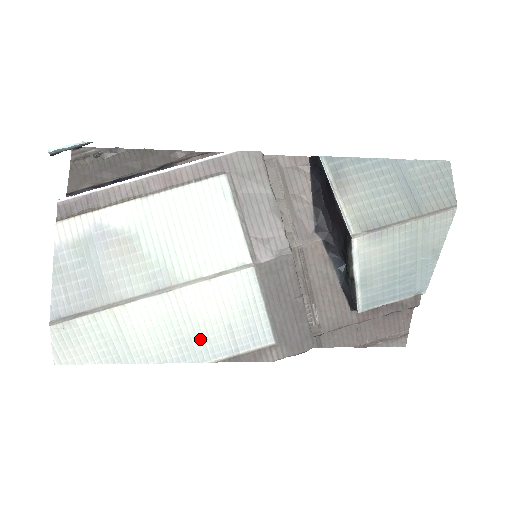
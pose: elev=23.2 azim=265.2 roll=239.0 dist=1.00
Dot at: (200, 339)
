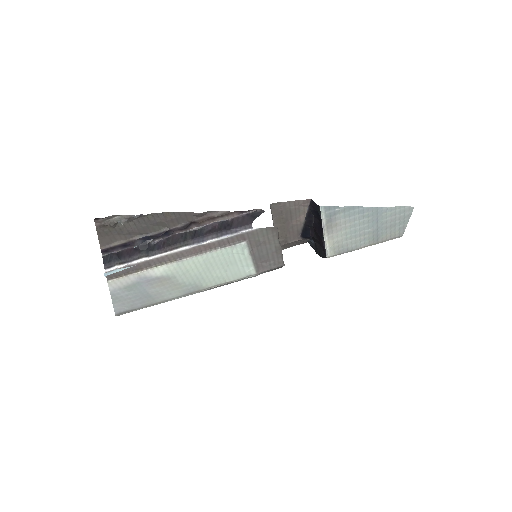
Dot at: occluded
